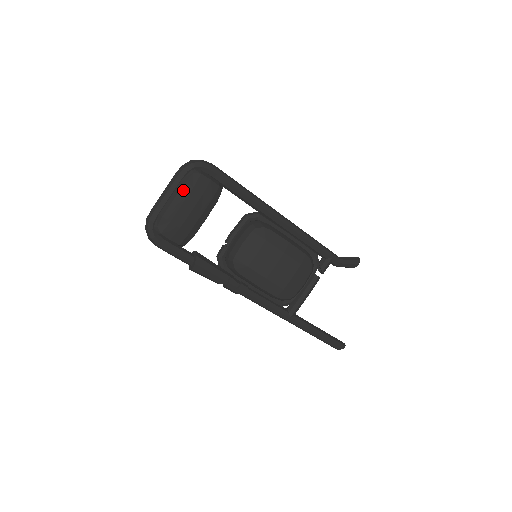
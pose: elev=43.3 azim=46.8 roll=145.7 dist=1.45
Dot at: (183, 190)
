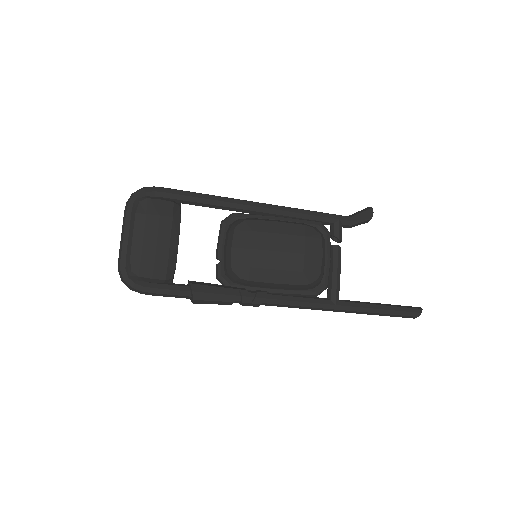
Dot at: (137, 222)
